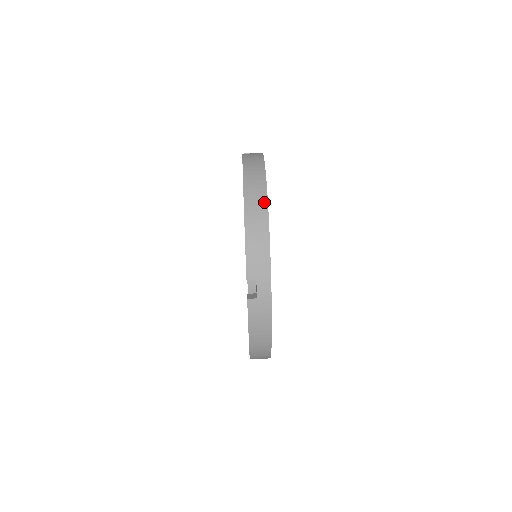
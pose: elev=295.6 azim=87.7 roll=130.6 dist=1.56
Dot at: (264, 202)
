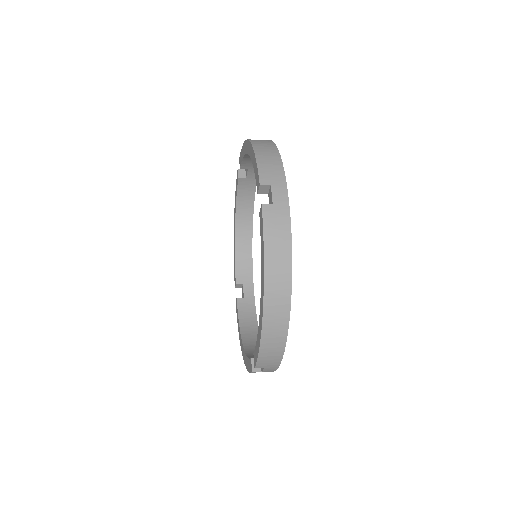
Dot at: (270, 142)
